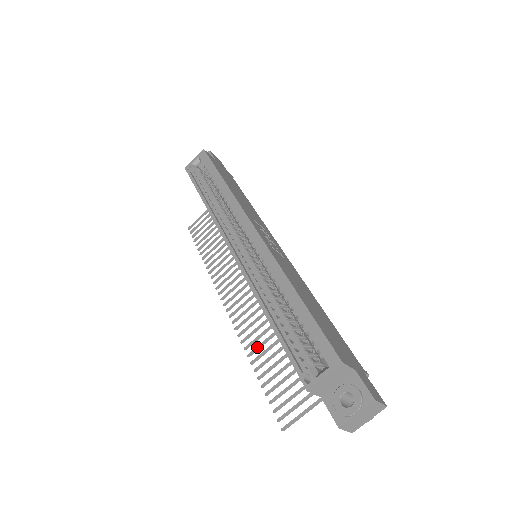
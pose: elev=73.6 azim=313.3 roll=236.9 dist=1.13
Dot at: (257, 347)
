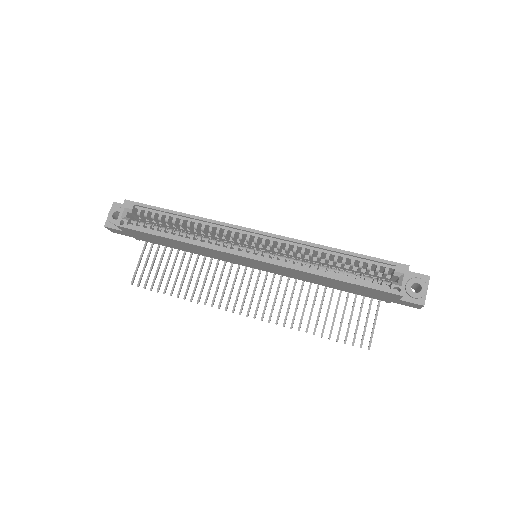
Dot at: (301, 319)
